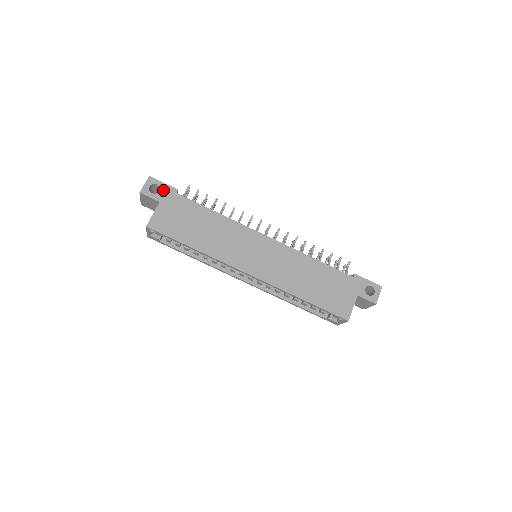
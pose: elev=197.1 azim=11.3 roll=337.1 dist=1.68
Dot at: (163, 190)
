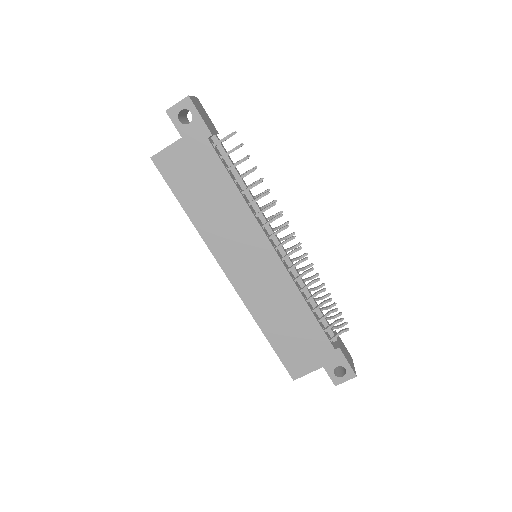
Dot at: (194, 125)
